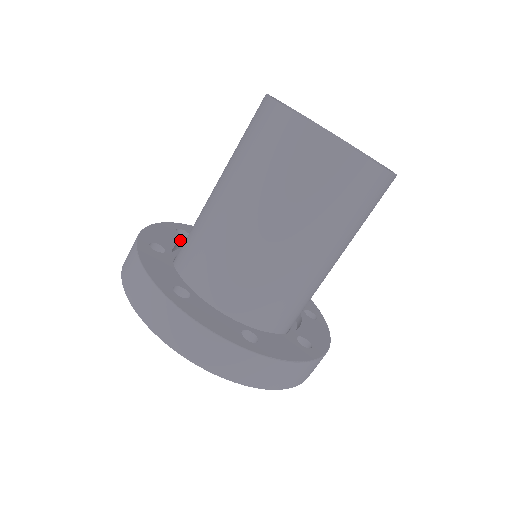
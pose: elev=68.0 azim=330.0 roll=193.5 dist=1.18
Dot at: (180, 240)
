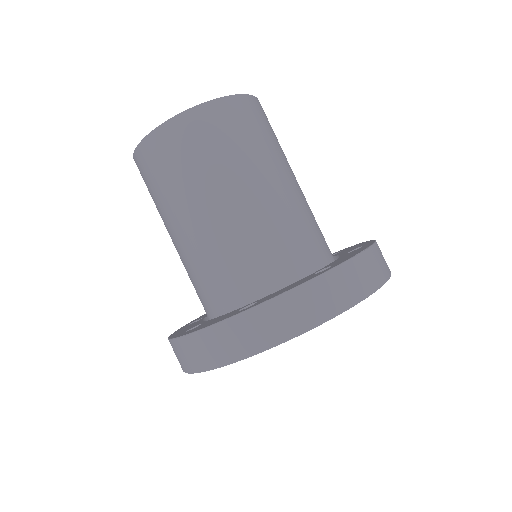
Dot at: occluded
